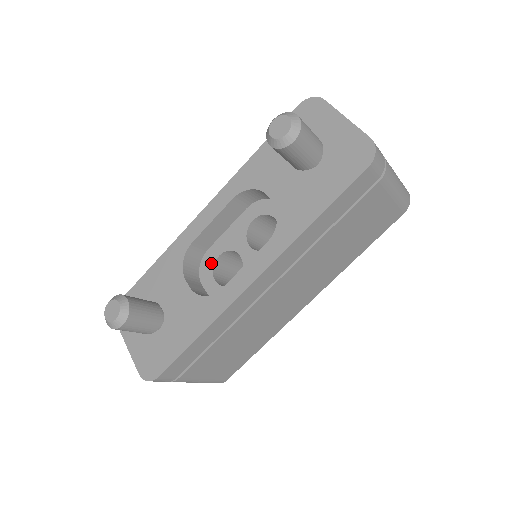
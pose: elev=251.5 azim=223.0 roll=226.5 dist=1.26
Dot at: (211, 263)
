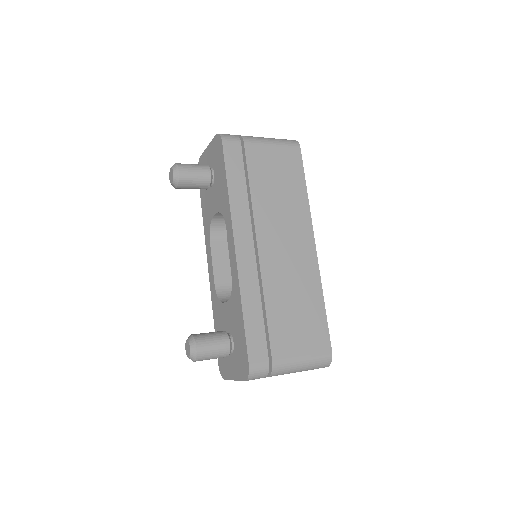
Dot at: occluded
